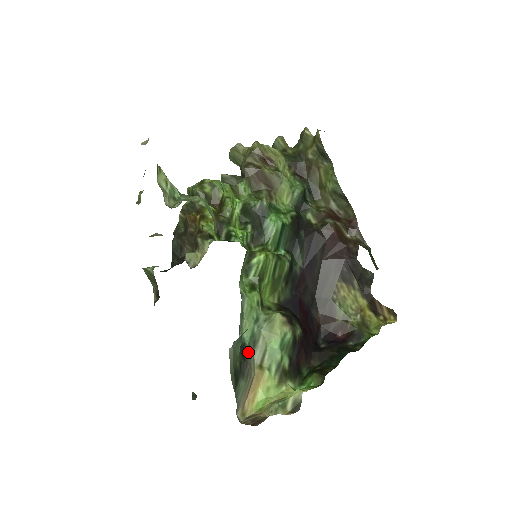
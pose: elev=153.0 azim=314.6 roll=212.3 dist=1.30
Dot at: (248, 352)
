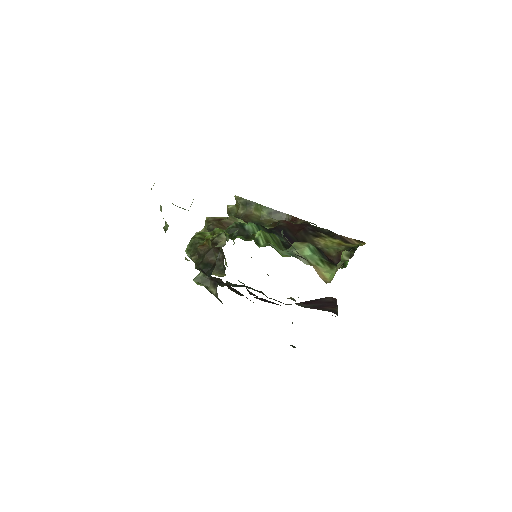
Dot at: occluded
